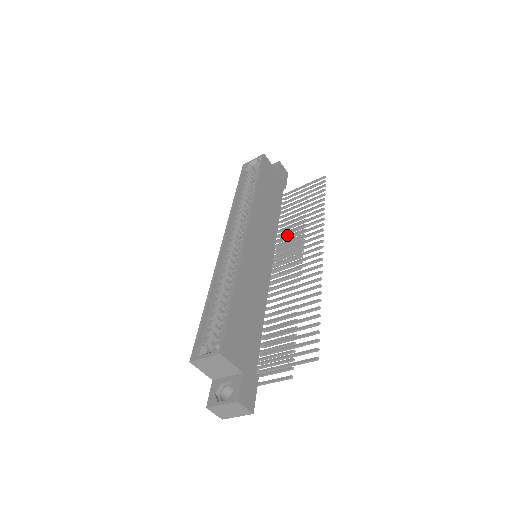
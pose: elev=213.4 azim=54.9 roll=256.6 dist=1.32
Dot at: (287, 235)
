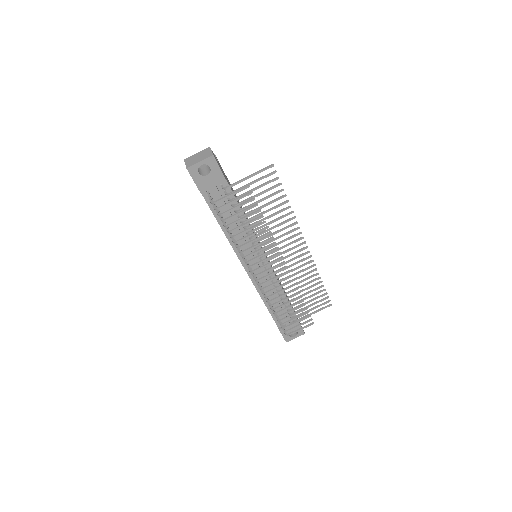
Dot at: (286, 304)
